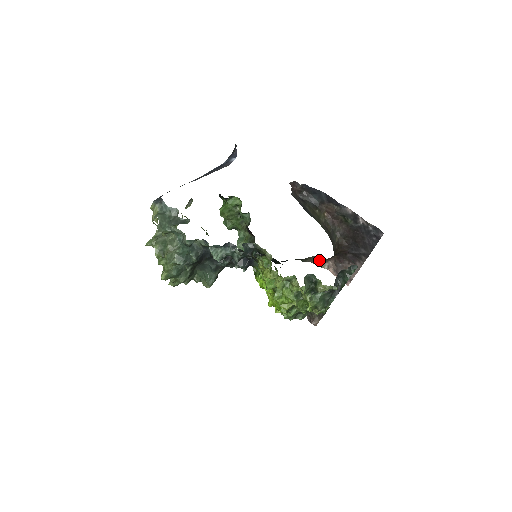
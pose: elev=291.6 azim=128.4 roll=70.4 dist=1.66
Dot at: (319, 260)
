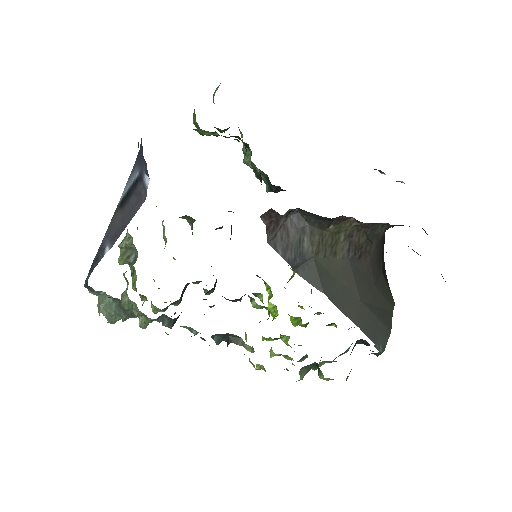
Dot at: occluded
